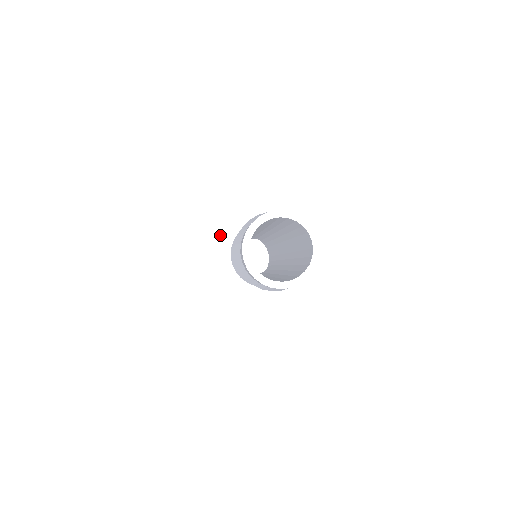
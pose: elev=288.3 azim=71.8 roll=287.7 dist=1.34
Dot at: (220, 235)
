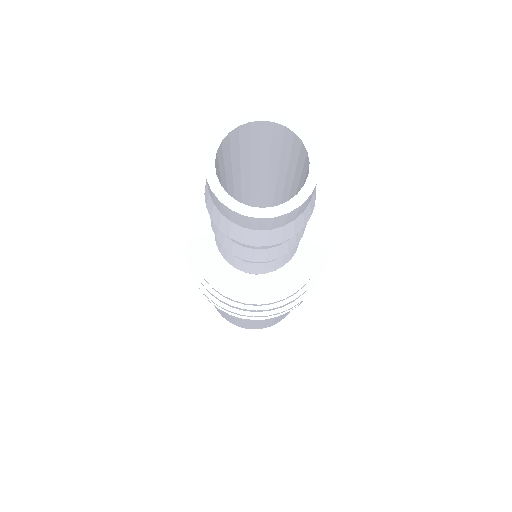
Dot at: (205, 213)
